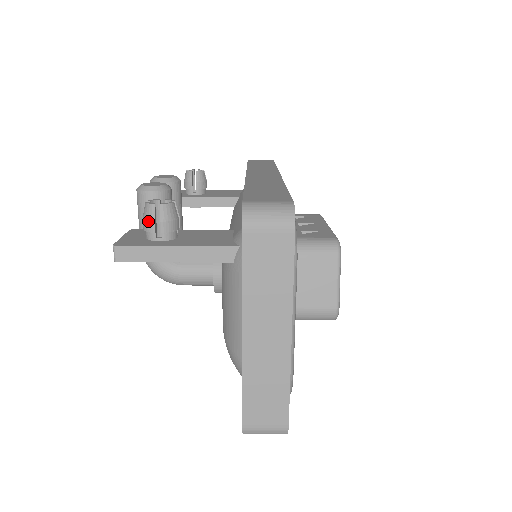
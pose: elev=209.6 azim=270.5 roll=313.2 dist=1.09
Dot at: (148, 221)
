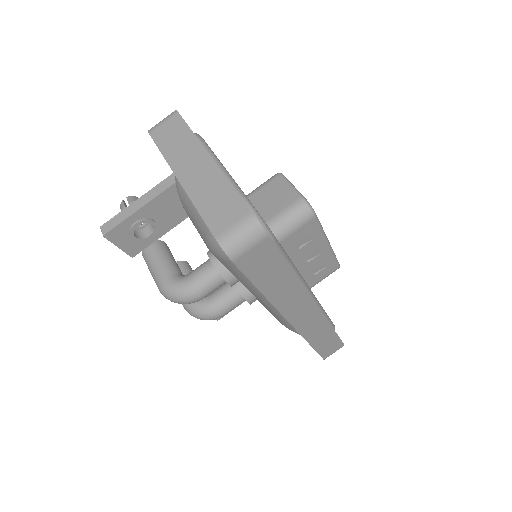
Dot at: occluded
